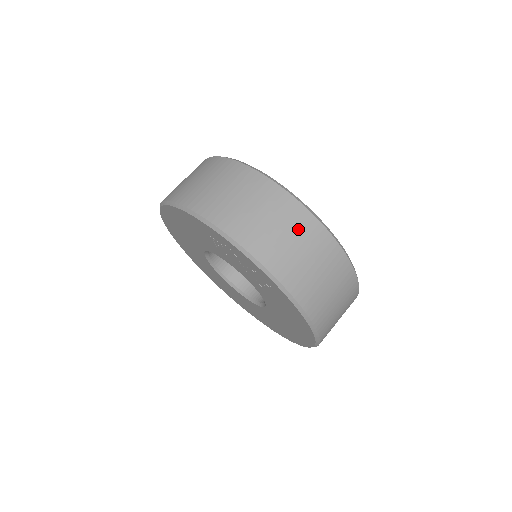
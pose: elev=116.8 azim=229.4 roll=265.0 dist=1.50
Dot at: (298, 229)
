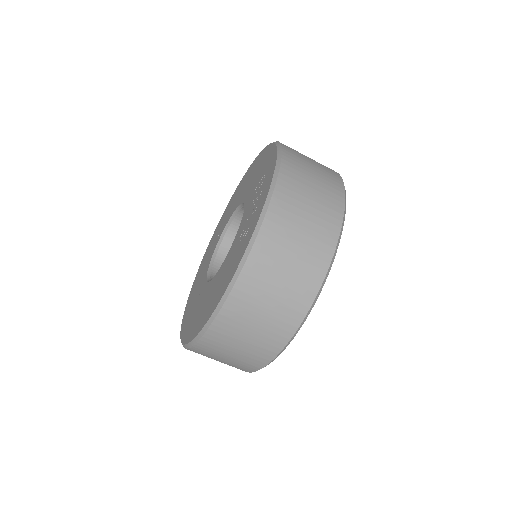
Dot at: (318, 228)
